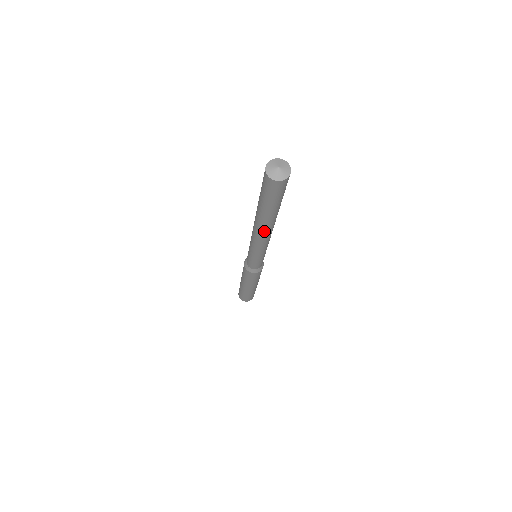
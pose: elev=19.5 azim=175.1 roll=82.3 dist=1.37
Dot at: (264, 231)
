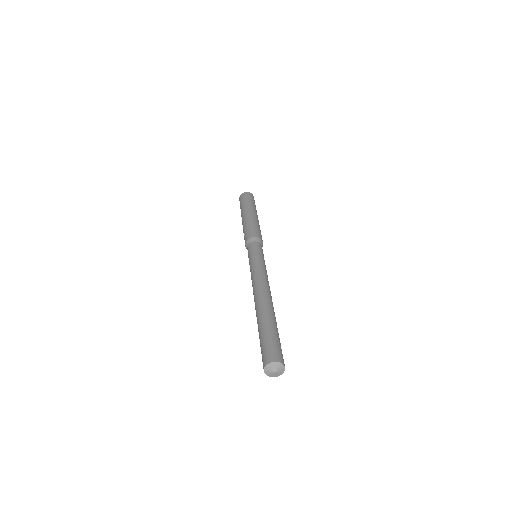
Dot at: occluded
